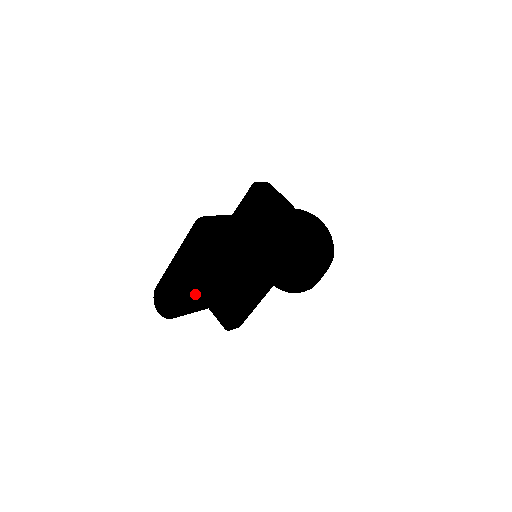
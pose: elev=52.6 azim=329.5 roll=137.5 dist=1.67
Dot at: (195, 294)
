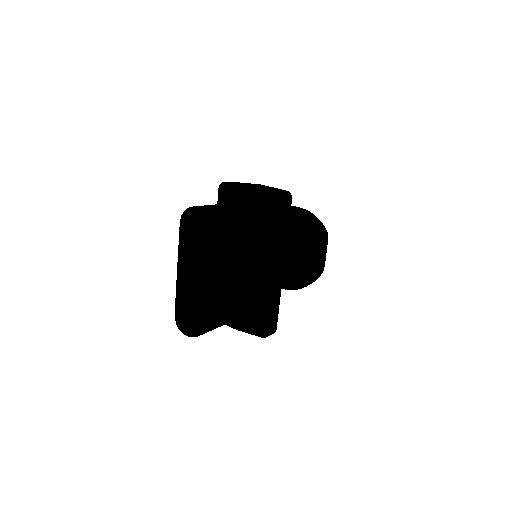
Dot at: (216, 311)
